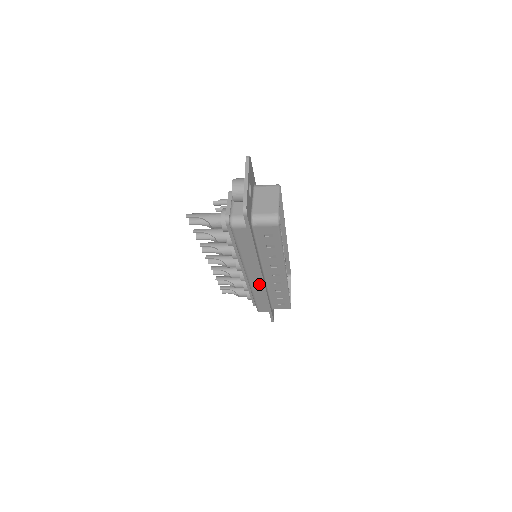
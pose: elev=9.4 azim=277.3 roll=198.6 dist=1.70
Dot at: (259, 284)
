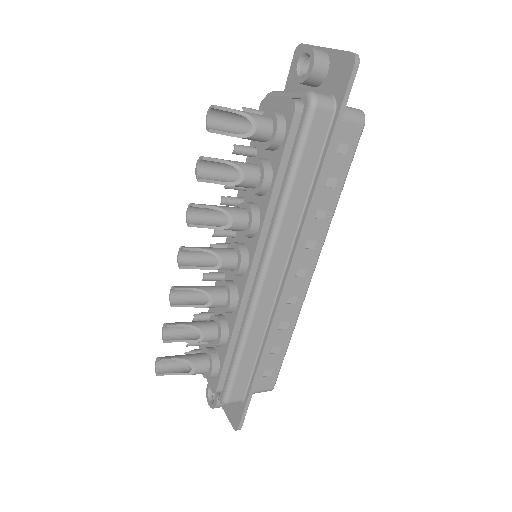
Dot at: (271, 298)
